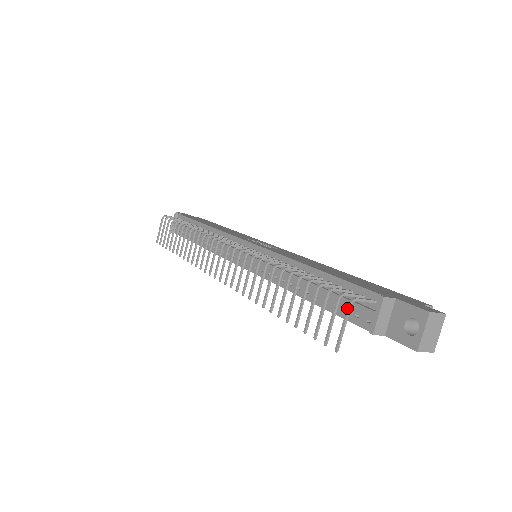
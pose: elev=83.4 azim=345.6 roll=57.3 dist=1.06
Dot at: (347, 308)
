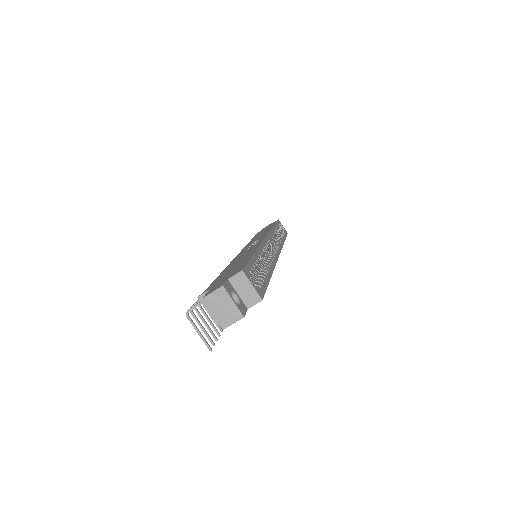
Dot at: (189, 320)
